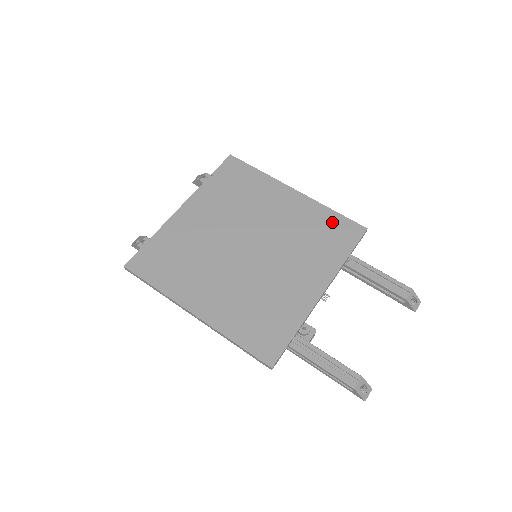
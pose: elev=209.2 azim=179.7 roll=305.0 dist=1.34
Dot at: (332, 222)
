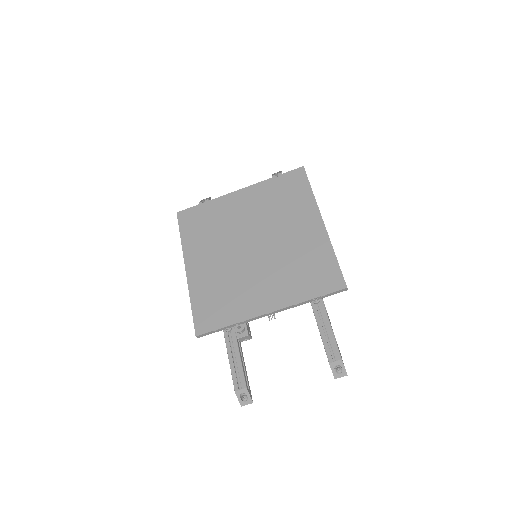
Dot at: (325, 265)
